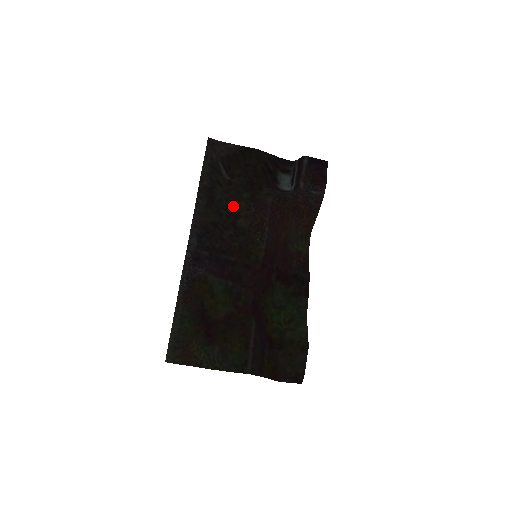
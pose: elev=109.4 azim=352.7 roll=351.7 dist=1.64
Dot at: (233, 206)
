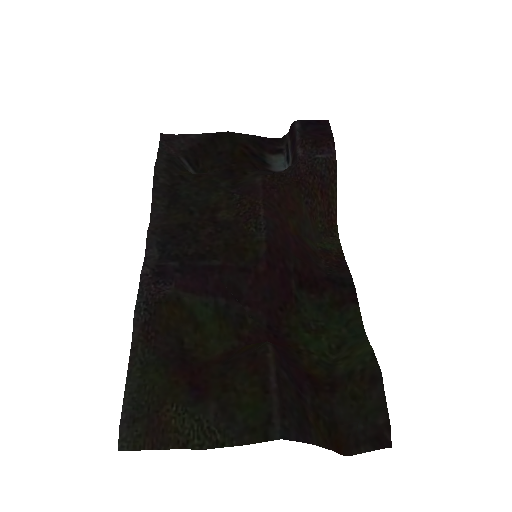
Dot at: (207, 199)
